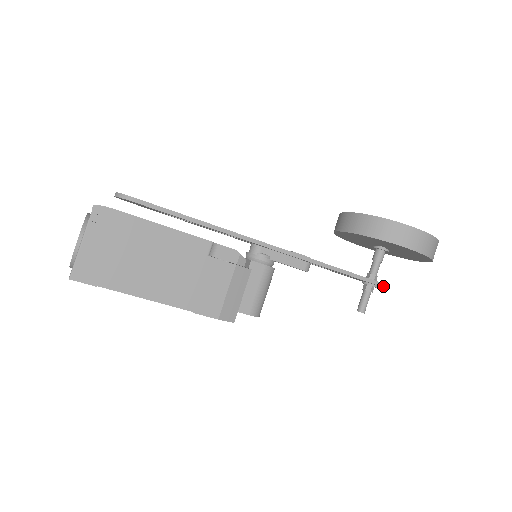
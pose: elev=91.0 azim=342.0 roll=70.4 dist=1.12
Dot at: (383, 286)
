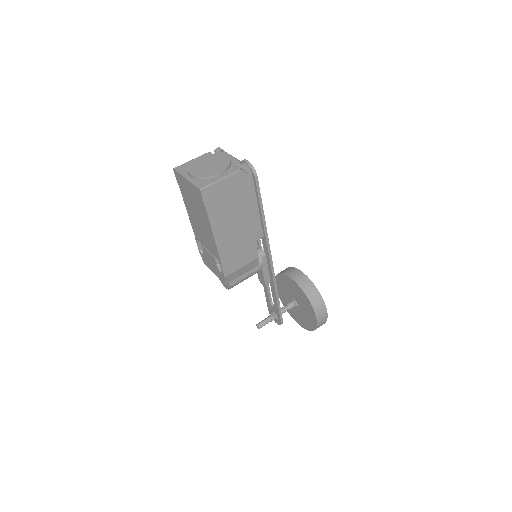
Dot at: occluded
